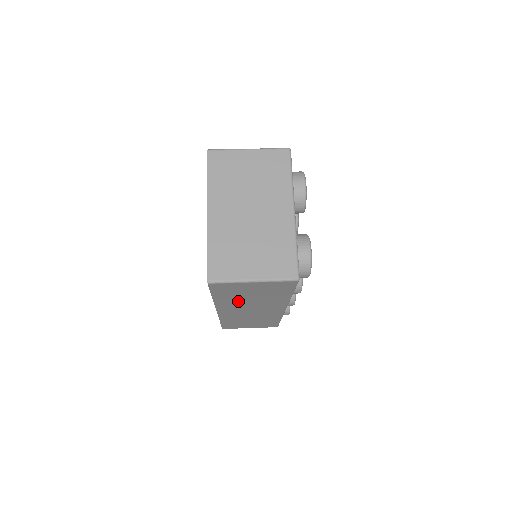
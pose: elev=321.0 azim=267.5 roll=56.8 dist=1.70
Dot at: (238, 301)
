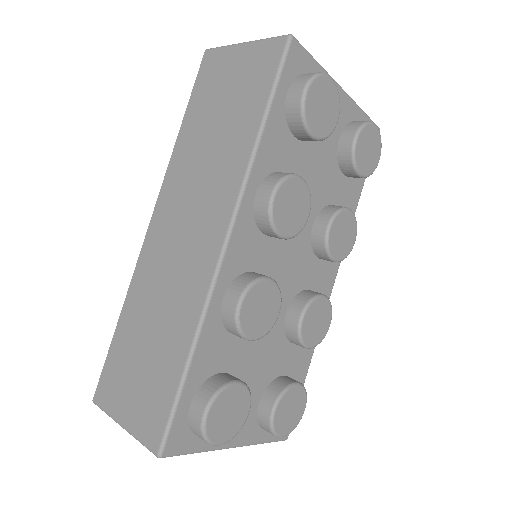
Dot at: (196, 152)
